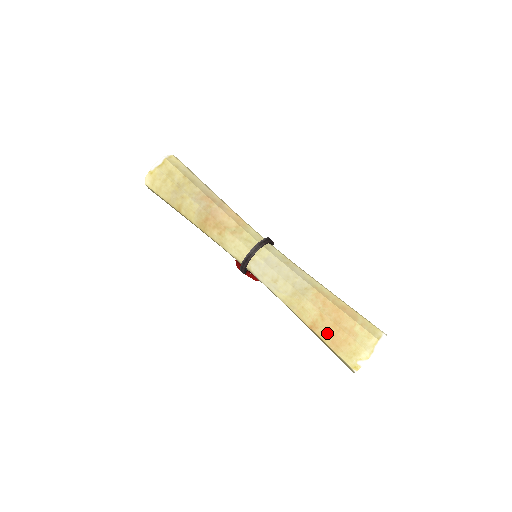
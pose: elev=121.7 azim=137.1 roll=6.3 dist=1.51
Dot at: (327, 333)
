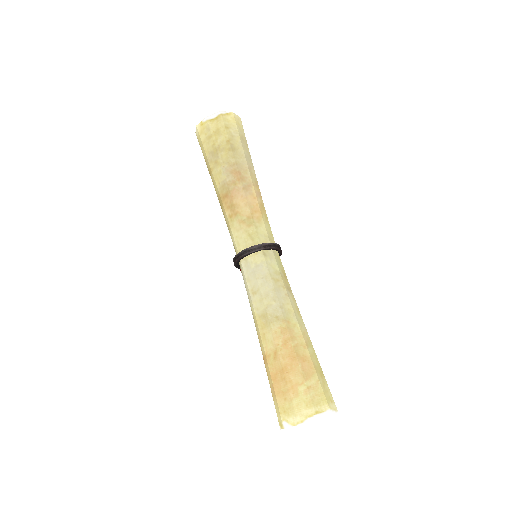
Dot at: (272, 374)
